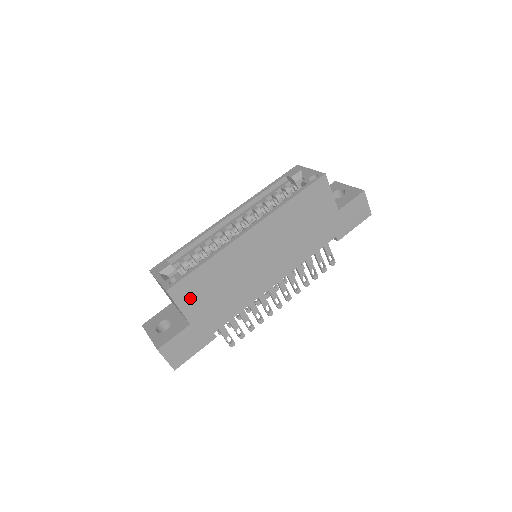
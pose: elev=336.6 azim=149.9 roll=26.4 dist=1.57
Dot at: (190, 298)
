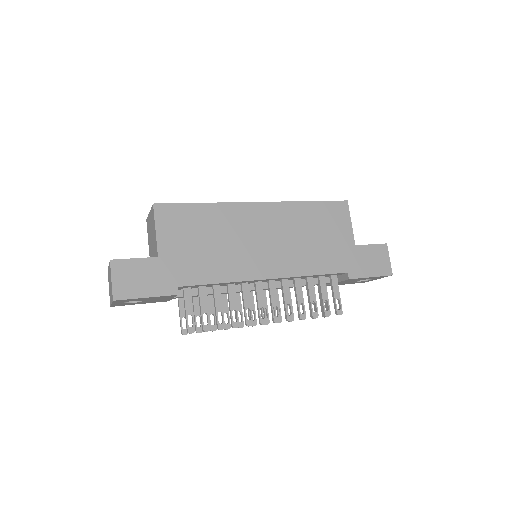
Dot at: (172, 228)
